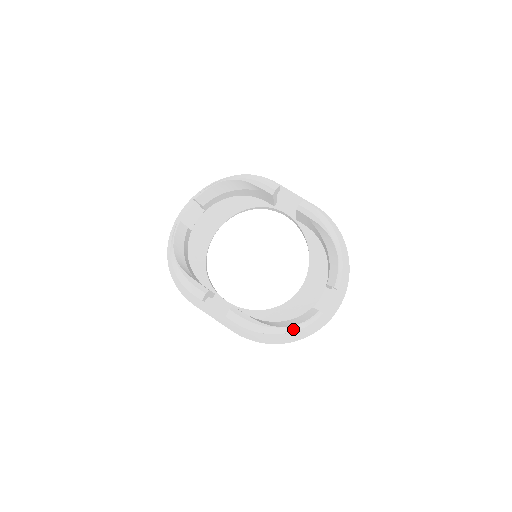
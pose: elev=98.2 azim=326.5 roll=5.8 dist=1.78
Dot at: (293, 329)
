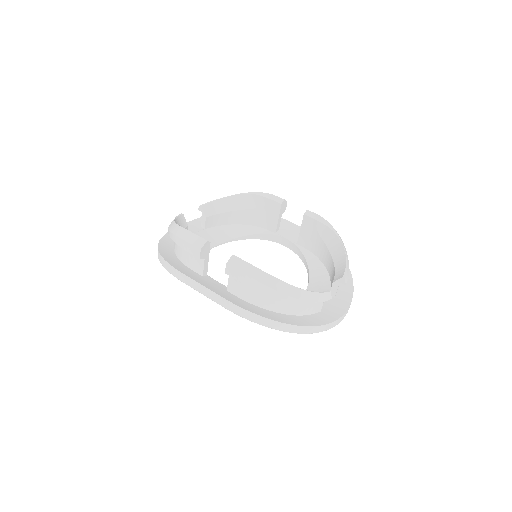
Dot at: (301, 295)
